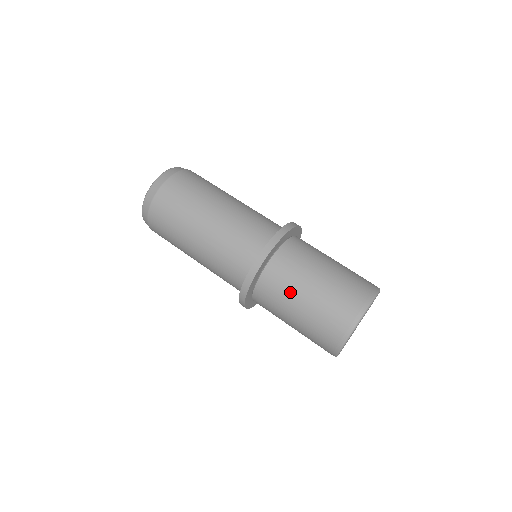
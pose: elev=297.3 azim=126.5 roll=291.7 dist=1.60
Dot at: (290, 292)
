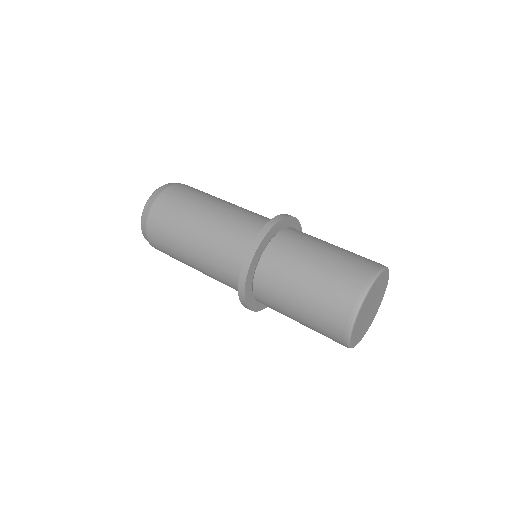
Dot at: (284, 290)
